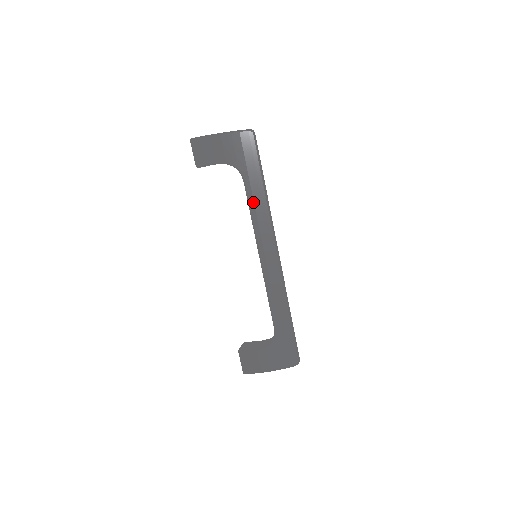
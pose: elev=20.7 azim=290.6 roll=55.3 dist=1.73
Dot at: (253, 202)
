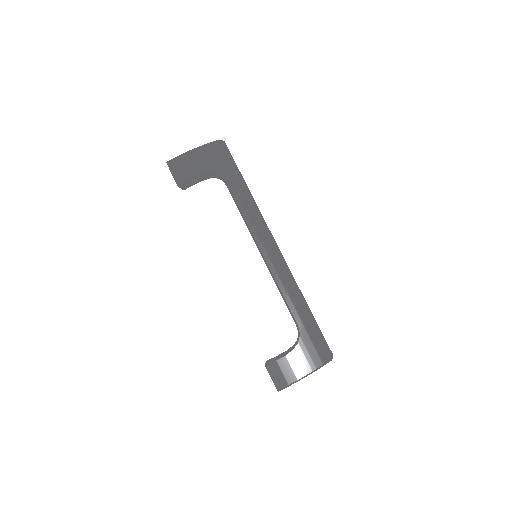
Dot at: (240, 201)
